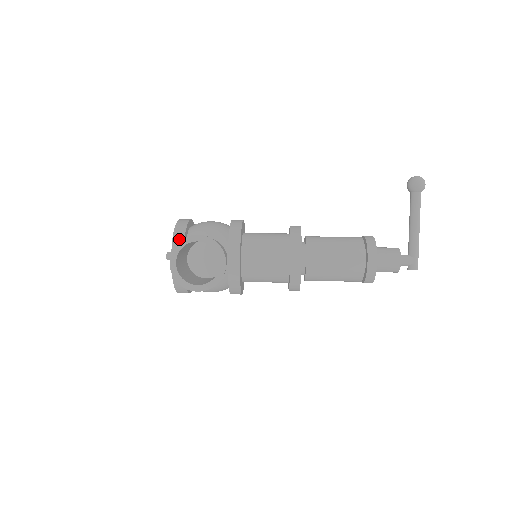
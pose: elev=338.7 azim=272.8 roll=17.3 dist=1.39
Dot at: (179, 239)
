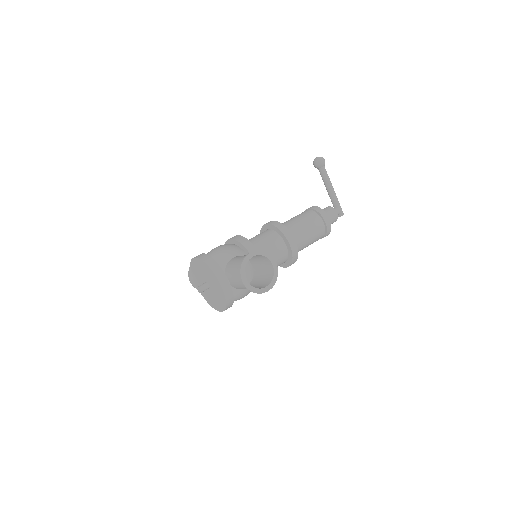
Dot at: (217, 268)
